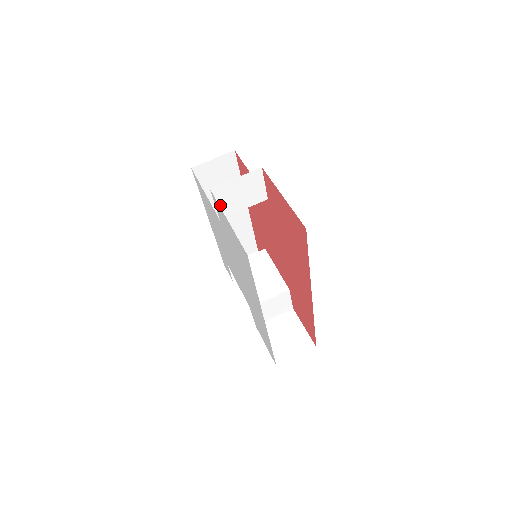
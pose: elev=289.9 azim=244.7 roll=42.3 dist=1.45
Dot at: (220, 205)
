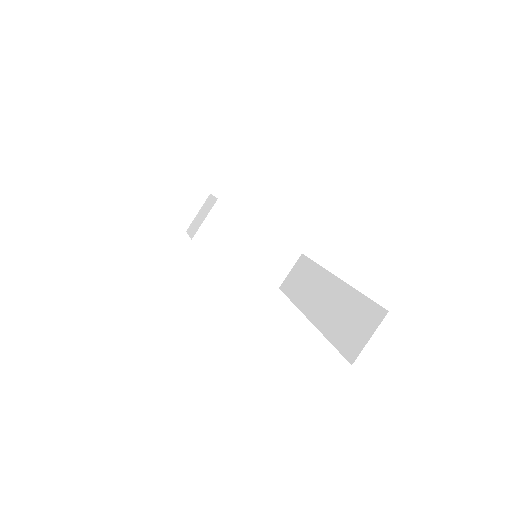
Dot at: occluded
